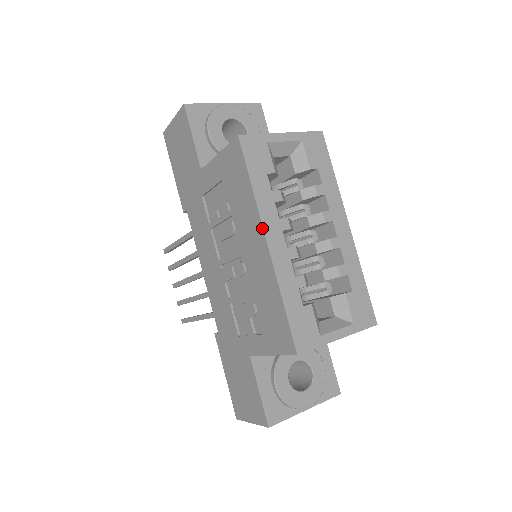
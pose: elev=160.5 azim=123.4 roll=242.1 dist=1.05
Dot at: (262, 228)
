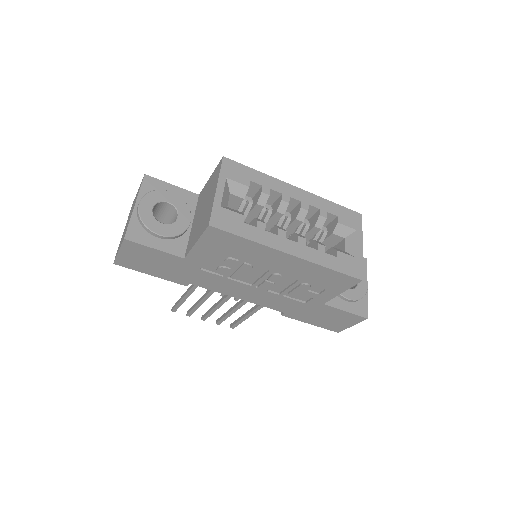
Dot at: (279, 251)
